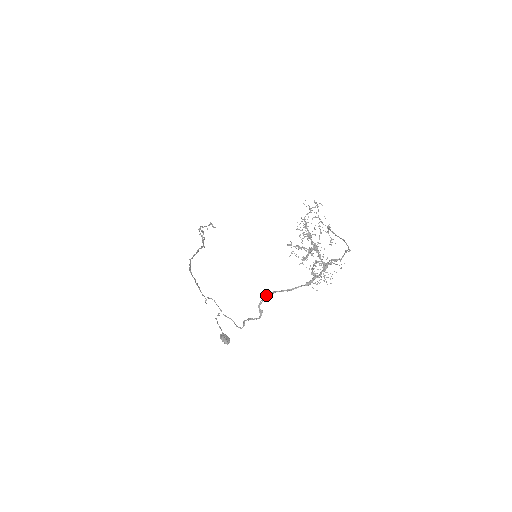
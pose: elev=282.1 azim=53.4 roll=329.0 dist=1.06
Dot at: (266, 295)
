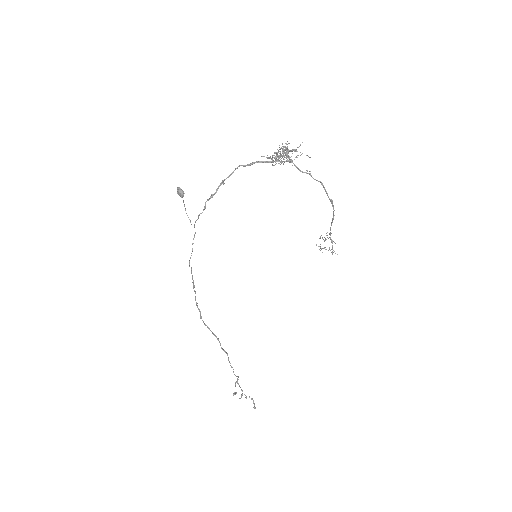
Dot at: (233, 172)
